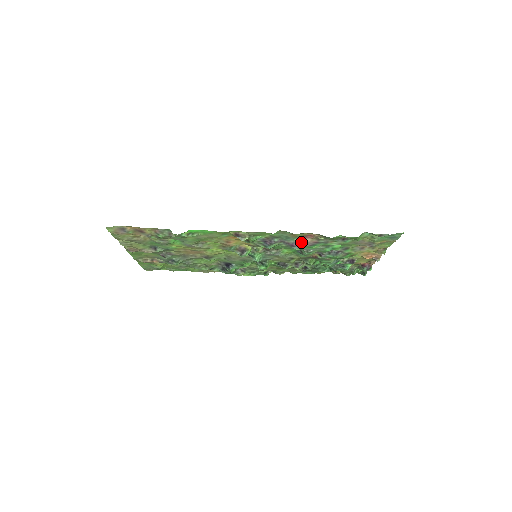
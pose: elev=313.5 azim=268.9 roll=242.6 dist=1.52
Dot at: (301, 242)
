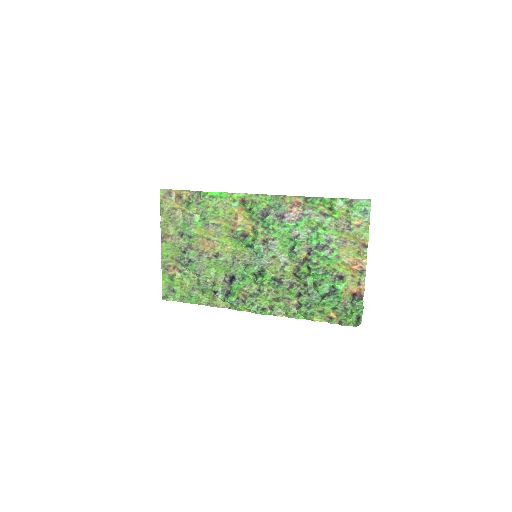
Dot at: (290, 212)
